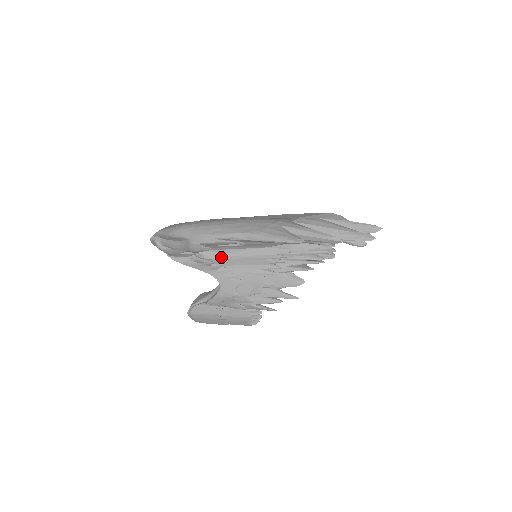
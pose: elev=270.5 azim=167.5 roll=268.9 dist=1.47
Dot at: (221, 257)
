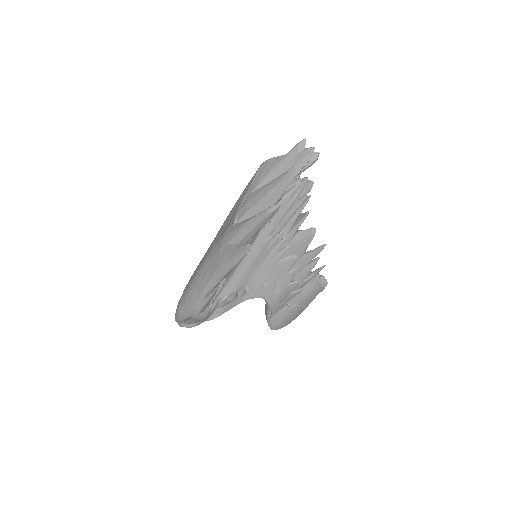
Dot at: (236, 283)
